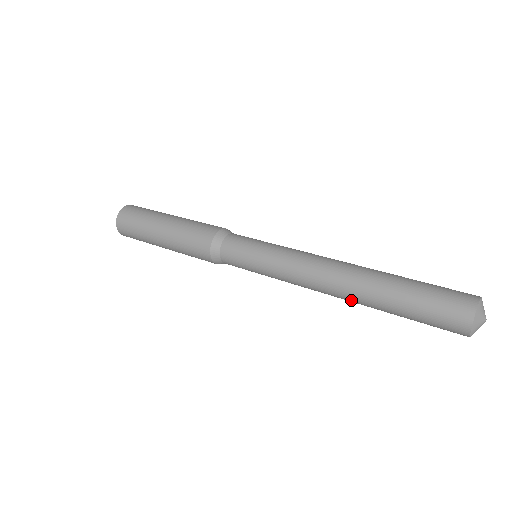
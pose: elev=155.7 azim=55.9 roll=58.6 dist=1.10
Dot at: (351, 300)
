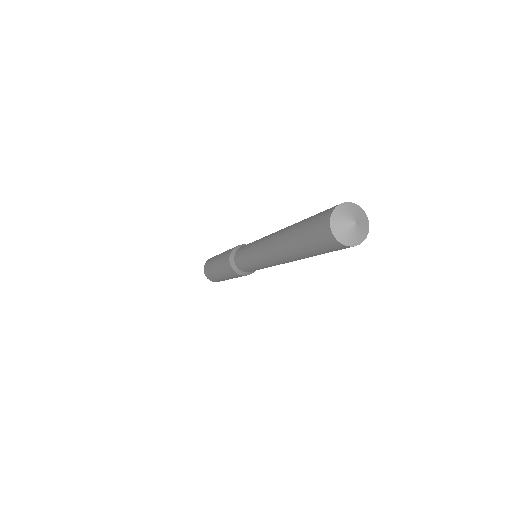
Dot at: (279, 237)
